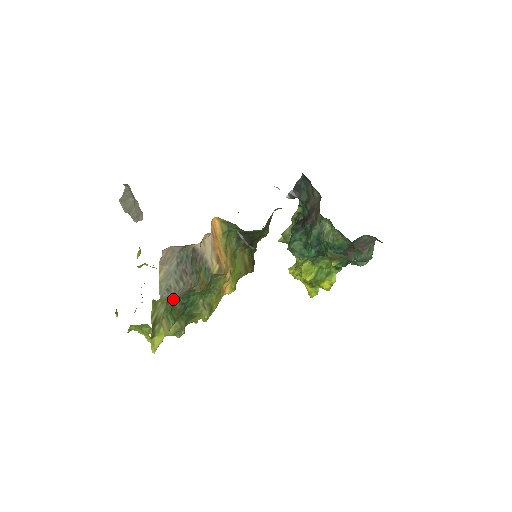
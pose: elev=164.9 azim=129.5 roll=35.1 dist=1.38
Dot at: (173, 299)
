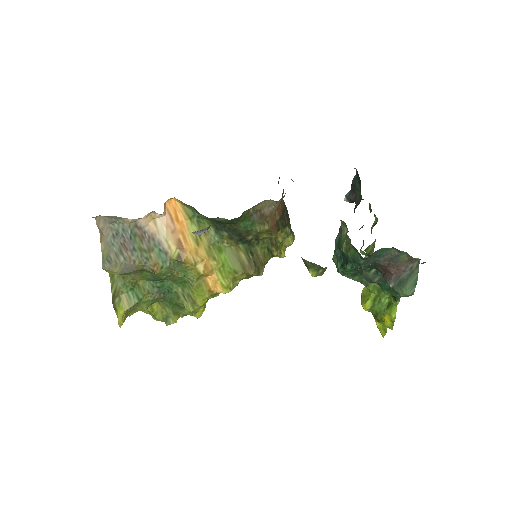
Dot at: (120, 273)
